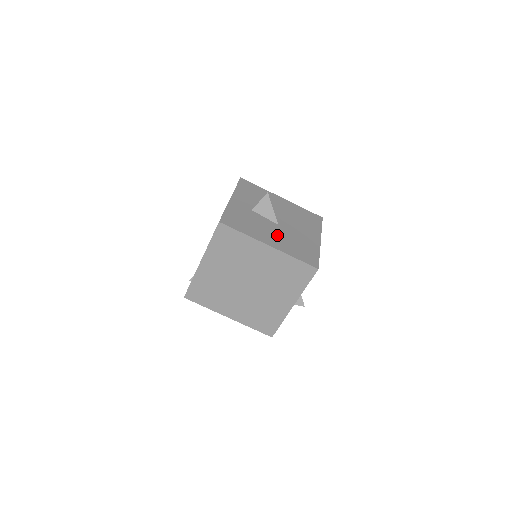
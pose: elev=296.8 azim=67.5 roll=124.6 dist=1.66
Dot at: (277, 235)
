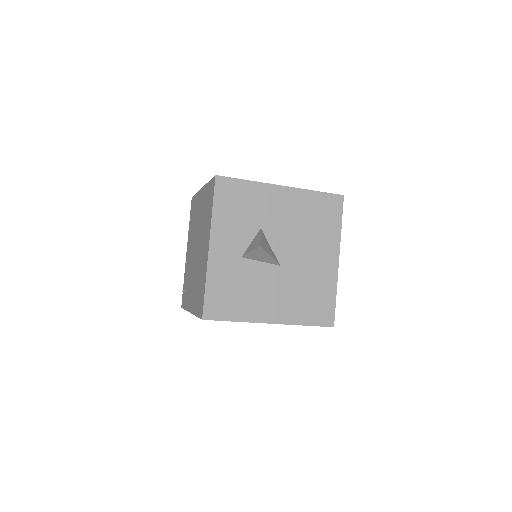
Dot at: (280, 292)
